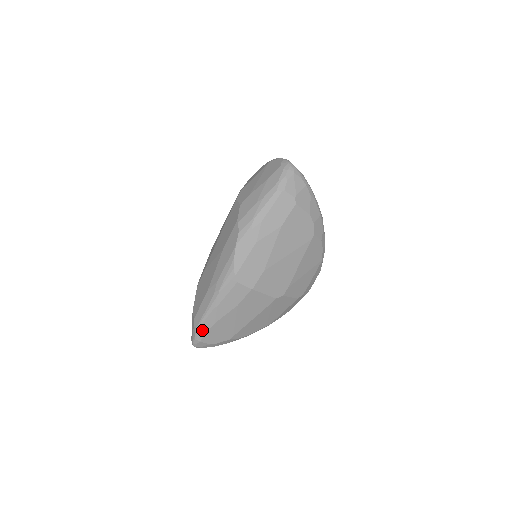
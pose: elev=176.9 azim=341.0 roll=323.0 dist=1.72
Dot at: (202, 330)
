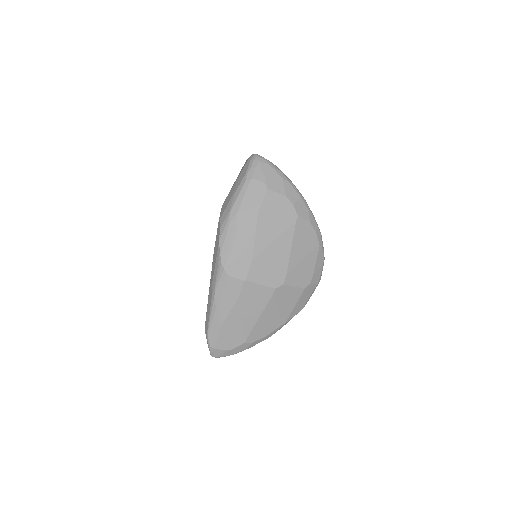
Dot at: (212, 335)
